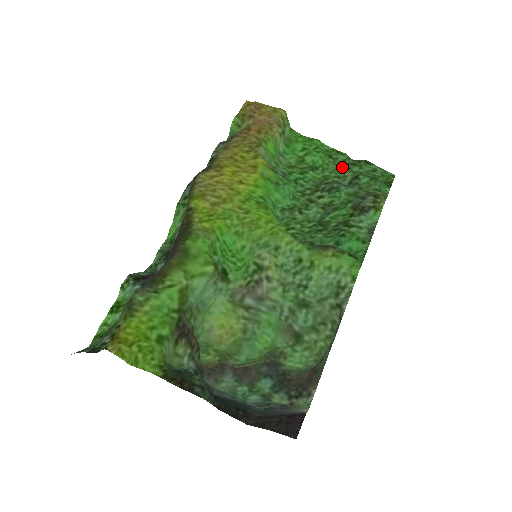
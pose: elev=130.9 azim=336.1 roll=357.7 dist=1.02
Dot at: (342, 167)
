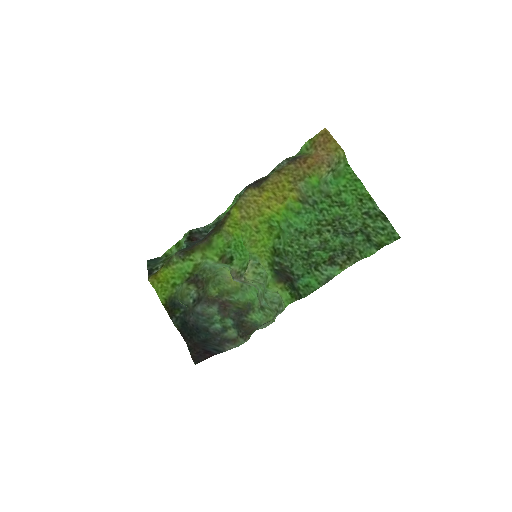
Dot at: (362, 214)
